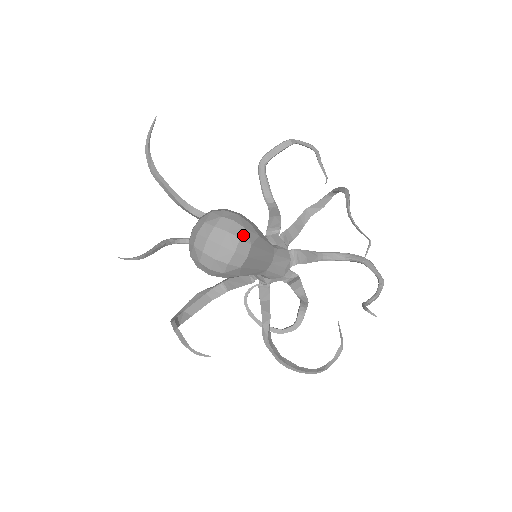
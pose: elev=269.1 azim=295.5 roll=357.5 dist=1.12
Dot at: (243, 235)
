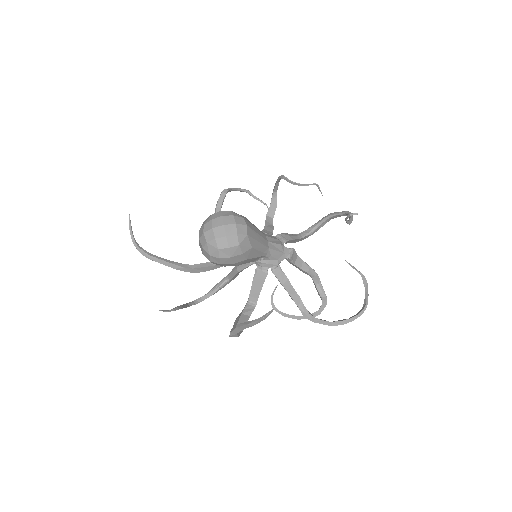
Dot at: (234, 214)
